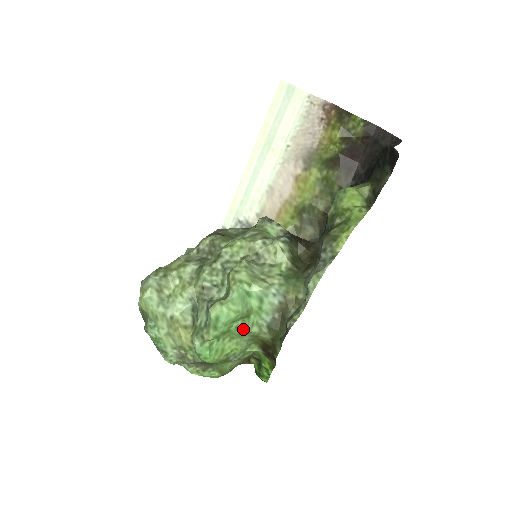
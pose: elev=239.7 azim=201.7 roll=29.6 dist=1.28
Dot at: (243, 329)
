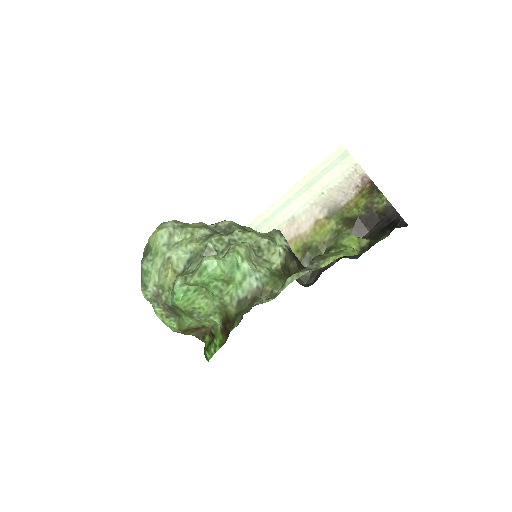
Dot at: (219, 291)
